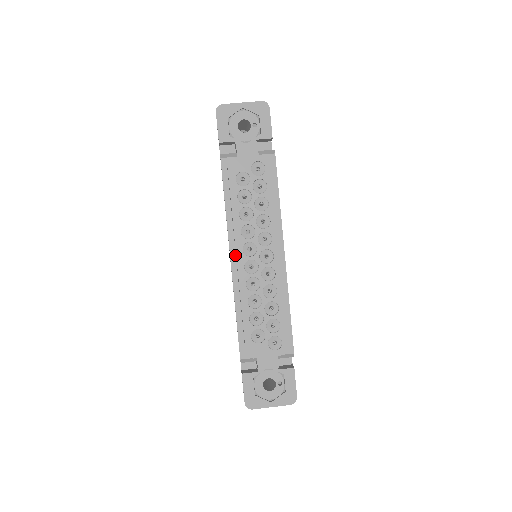
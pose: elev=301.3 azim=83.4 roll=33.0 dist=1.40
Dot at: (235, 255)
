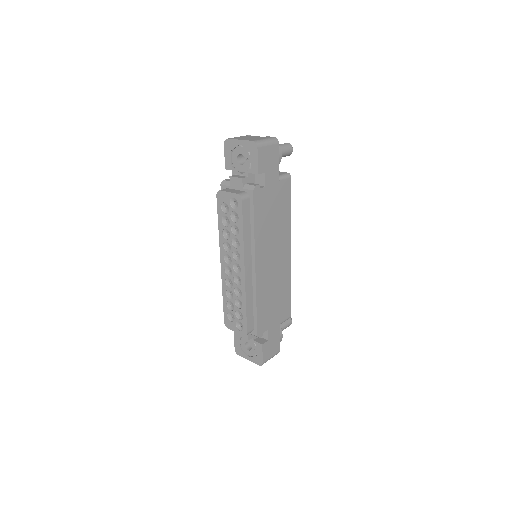
Dot at: occluded
